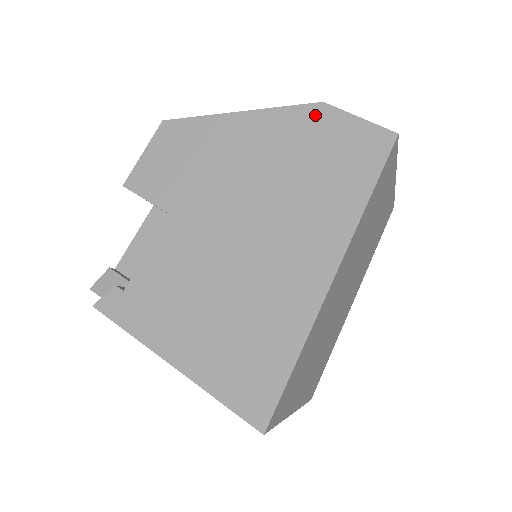
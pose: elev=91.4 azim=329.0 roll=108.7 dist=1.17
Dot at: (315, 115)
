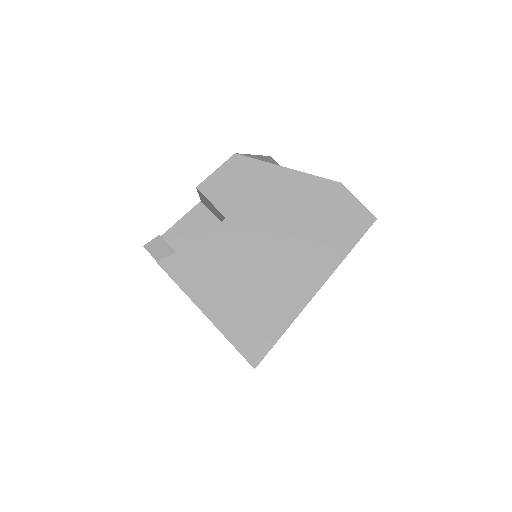
Dot at: (334, 189)
